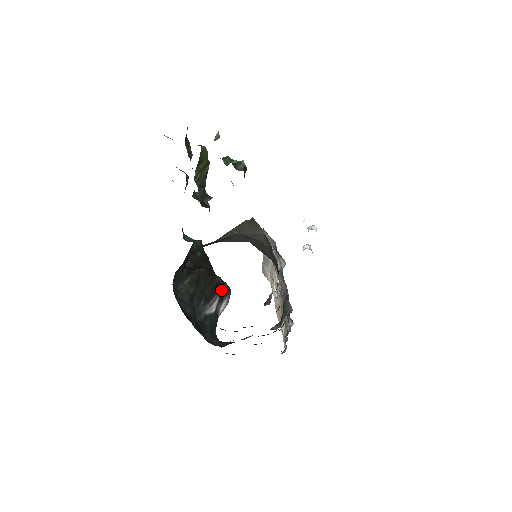
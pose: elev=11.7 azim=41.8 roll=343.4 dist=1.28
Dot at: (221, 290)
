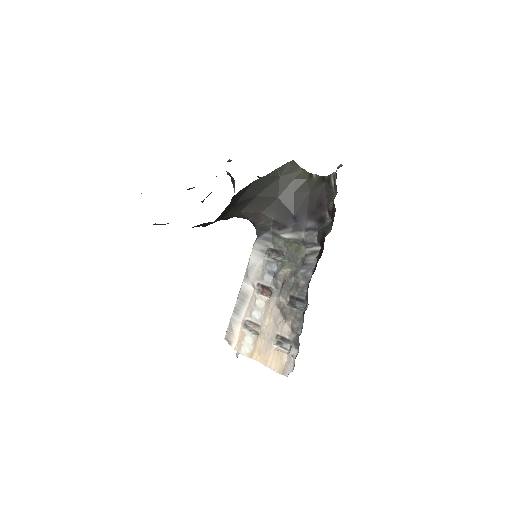
Dot at: occluded
